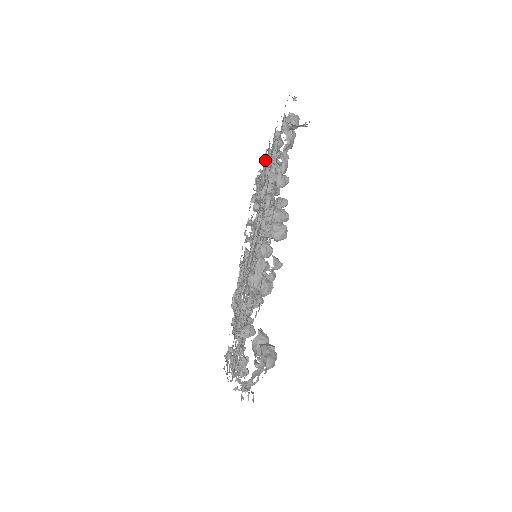
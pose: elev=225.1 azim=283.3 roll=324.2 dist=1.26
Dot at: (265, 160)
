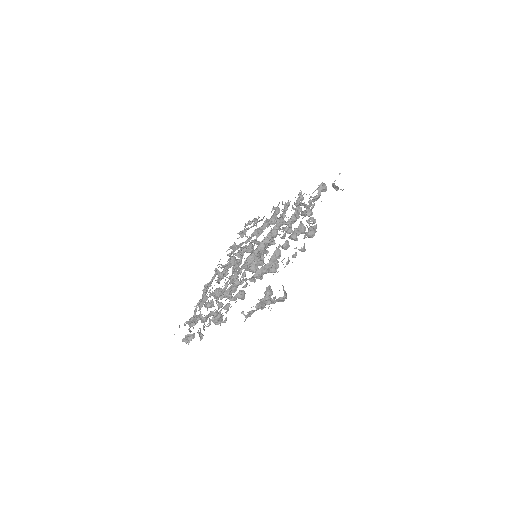
Dot at: (277, 207)
